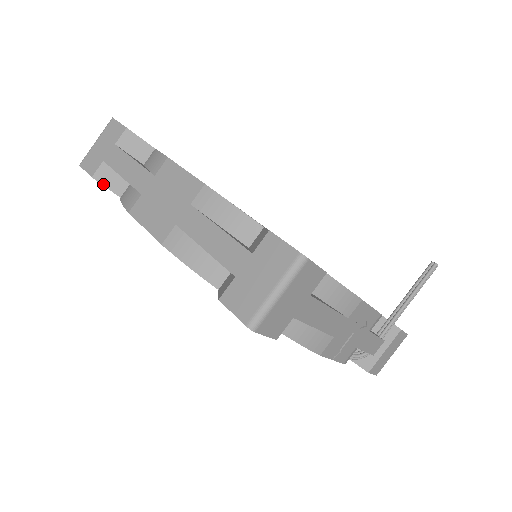
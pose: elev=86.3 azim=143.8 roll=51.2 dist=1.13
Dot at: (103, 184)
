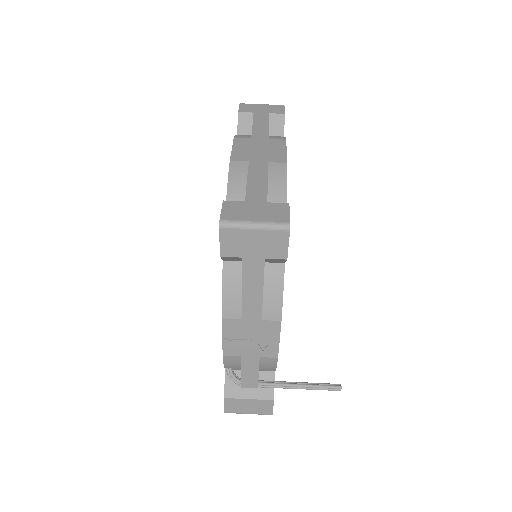
Dot at: (239, 121)
